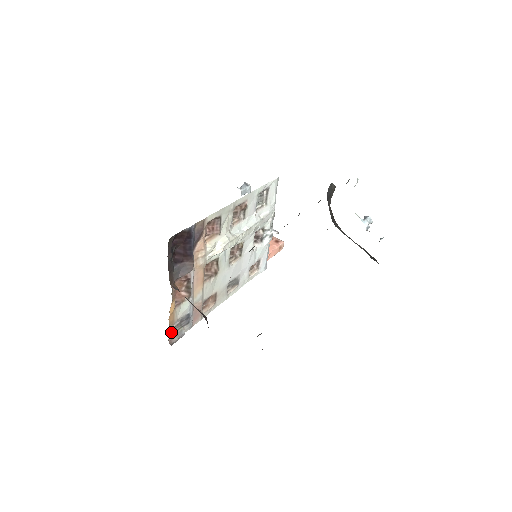
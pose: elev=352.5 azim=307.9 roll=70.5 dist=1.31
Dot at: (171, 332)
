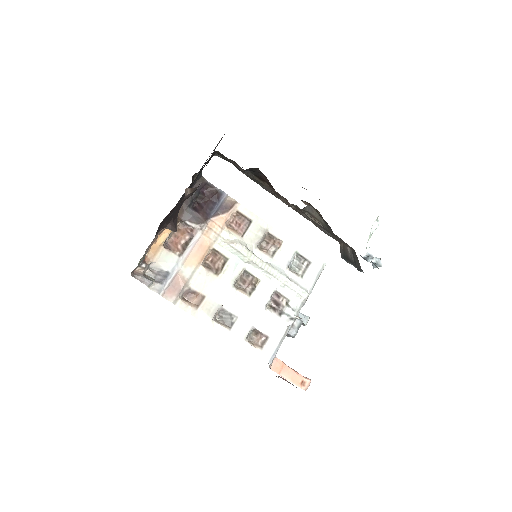
Dot at: (144, 261)
